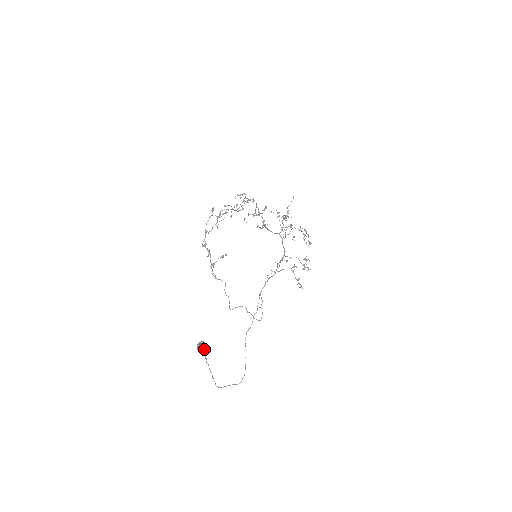
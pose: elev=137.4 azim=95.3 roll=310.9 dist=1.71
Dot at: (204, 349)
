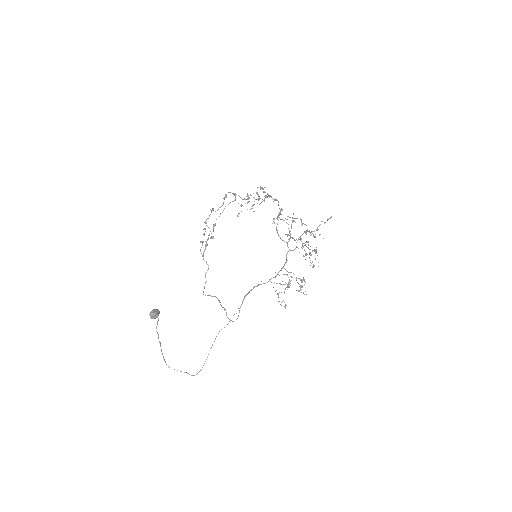
Dot at: (155, 317)
